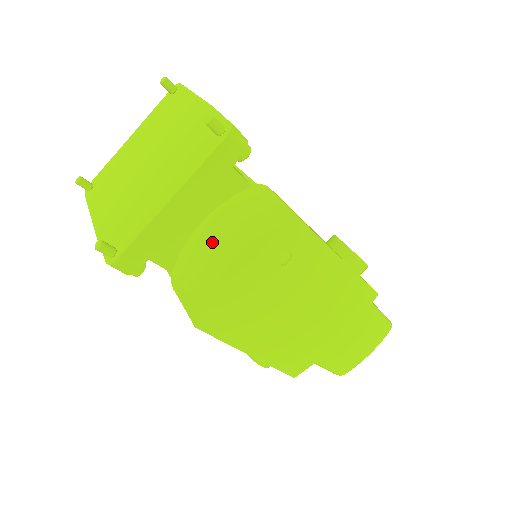
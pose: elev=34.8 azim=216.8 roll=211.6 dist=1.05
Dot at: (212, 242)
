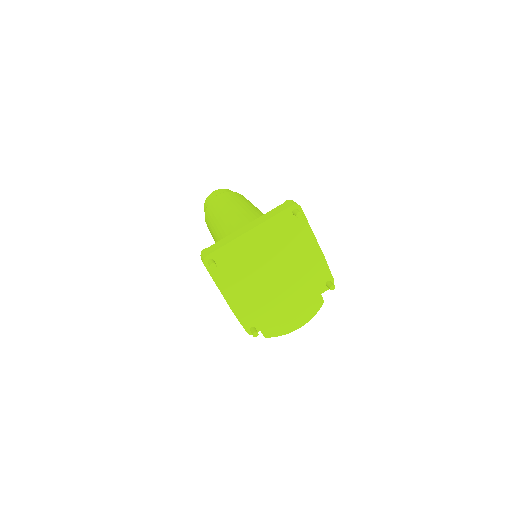
Dot at: occluded
